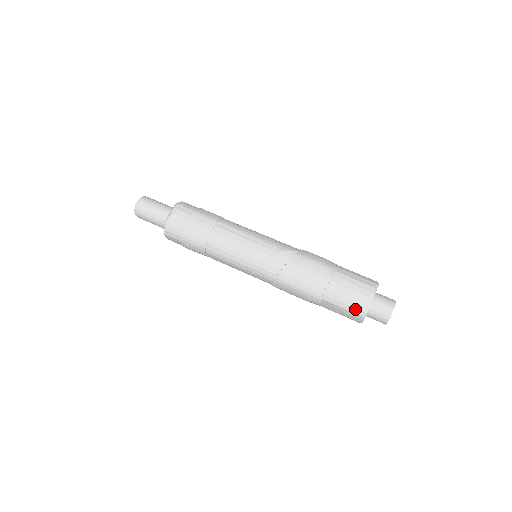
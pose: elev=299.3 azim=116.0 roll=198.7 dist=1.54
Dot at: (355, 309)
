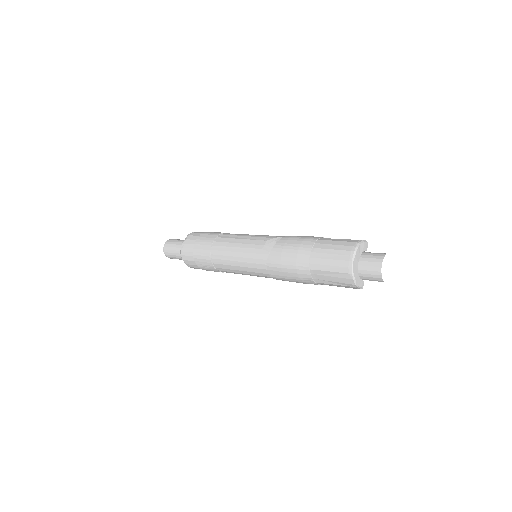
Dot at: (340, 267)
